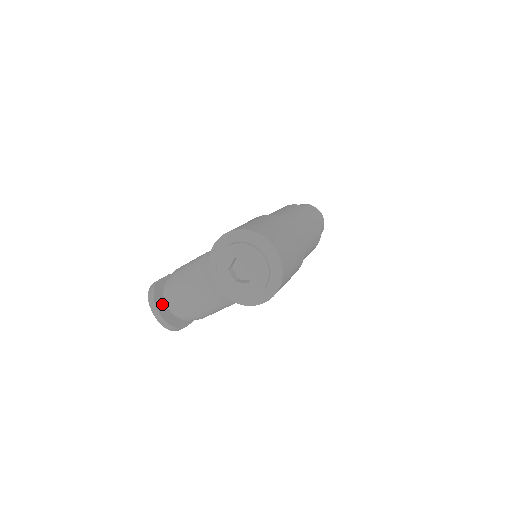
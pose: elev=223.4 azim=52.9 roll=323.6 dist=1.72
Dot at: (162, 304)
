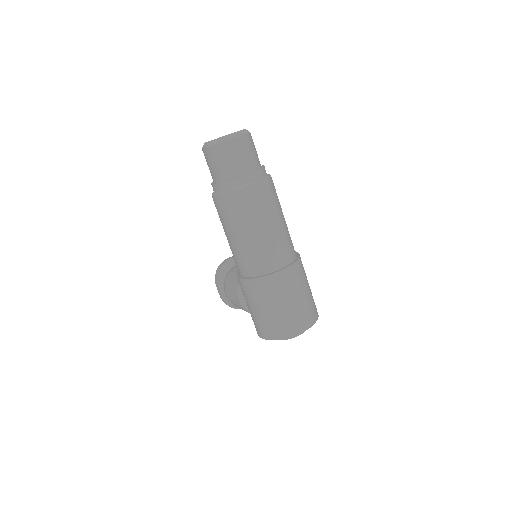
Dot at: occluded
